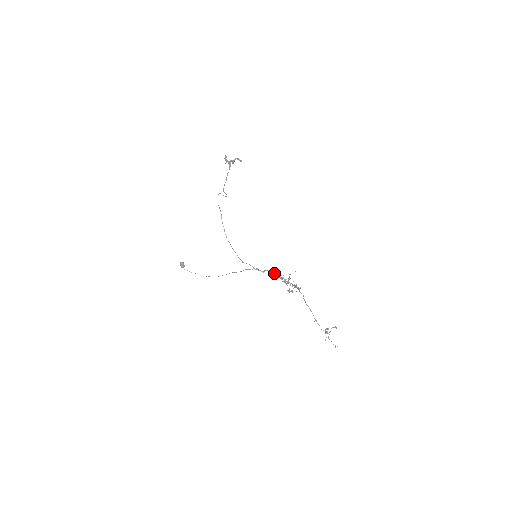
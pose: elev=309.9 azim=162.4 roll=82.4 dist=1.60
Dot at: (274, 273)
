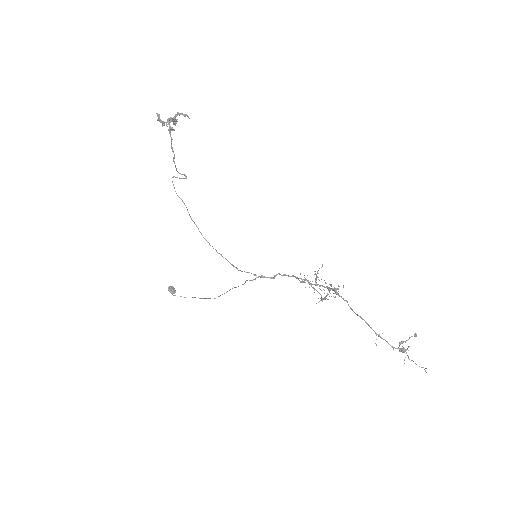
Dot at: (290, 276)
